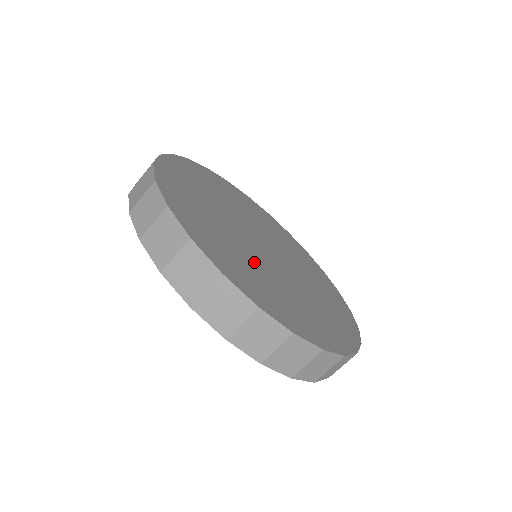
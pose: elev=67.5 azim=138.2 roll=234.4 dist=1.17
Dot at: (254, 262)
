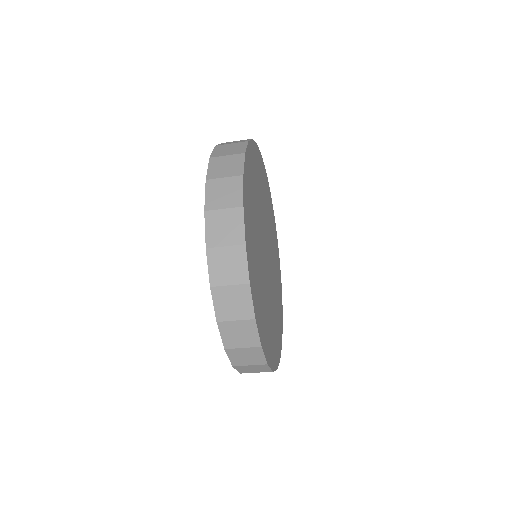
Dot at: (272, 307)
